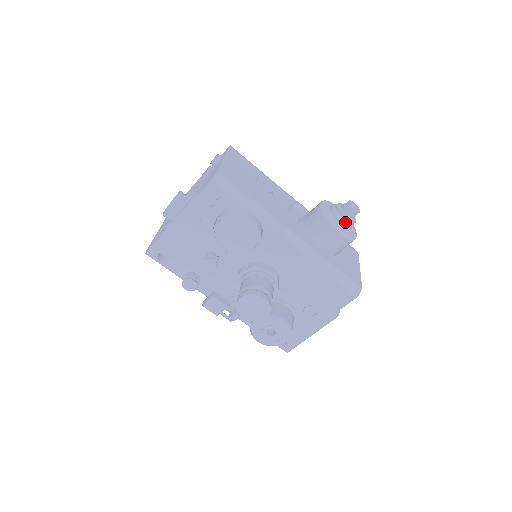
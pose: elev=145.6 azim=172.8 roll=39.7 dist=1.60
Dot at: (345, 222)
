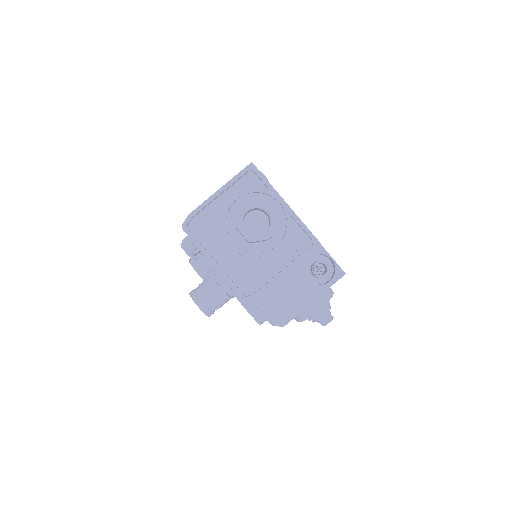
Dot at: (310, 320)
